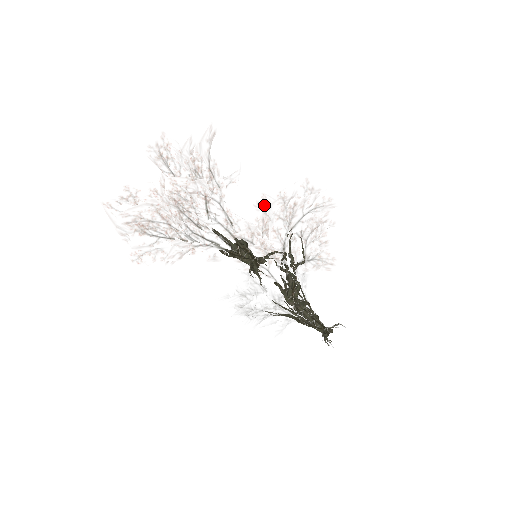
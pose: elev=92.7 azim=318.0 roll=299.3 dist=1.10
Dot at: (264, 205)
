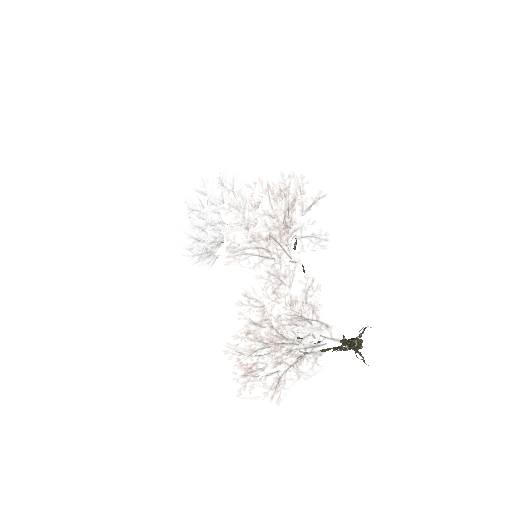
Dot at: (271, 227)
